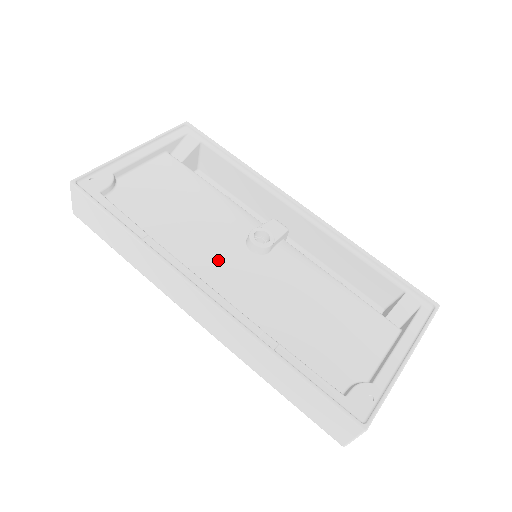
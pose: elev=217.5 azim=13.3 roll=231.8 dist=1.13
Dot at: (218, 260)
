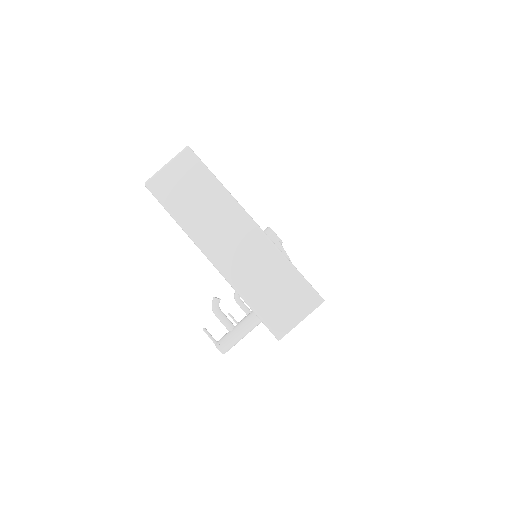
Dot at: occluded
